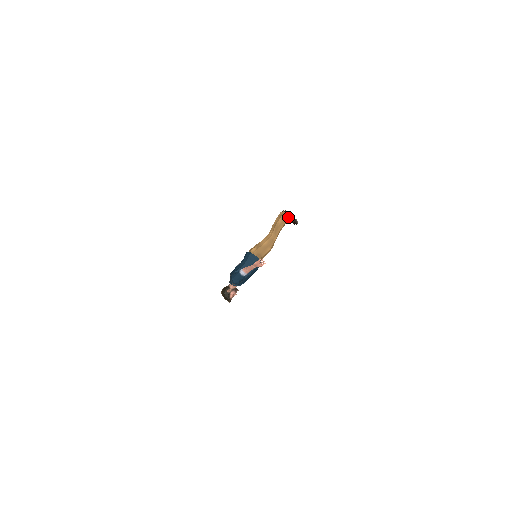
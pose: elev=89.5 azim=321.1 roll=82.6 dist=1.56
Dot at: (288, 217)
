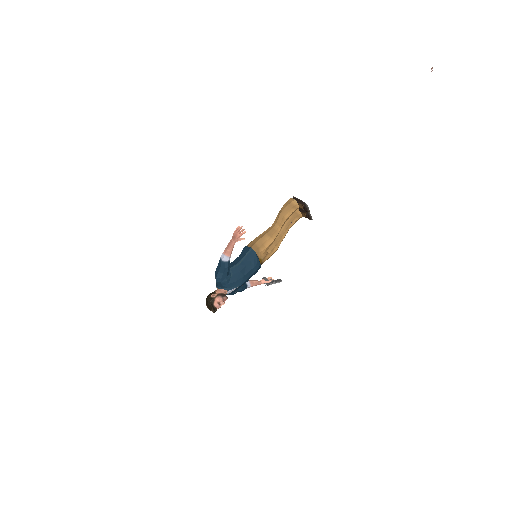
Dot at: (295, 201)
